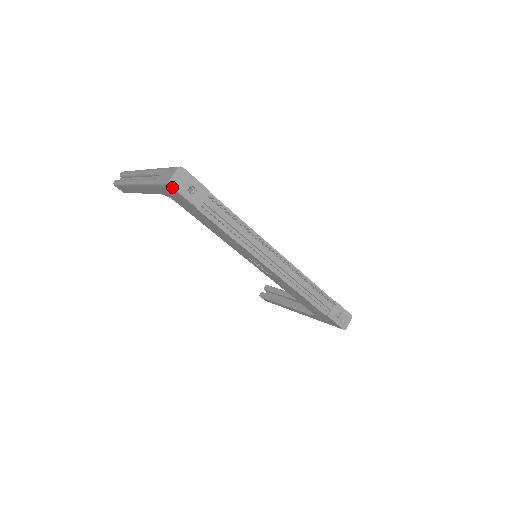
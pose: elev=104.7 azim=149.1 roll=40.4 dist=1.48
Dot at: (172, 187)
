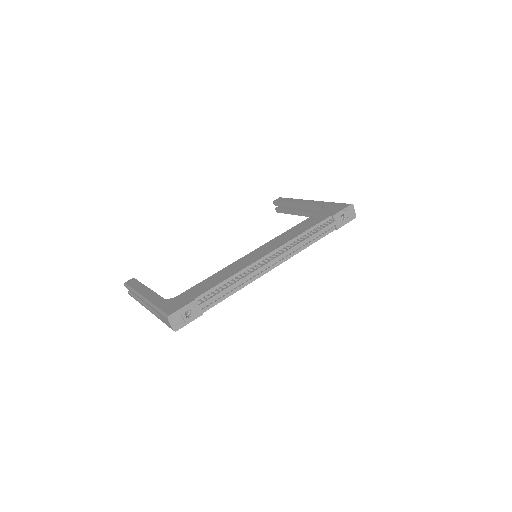
Dot at: occluded
